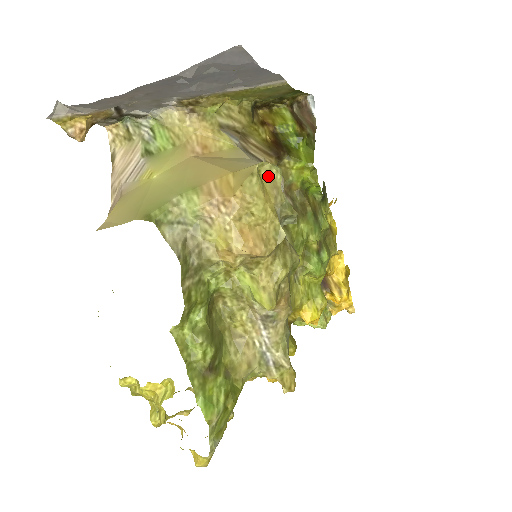
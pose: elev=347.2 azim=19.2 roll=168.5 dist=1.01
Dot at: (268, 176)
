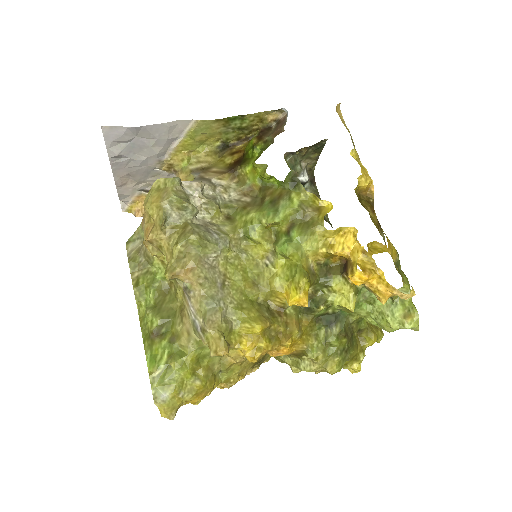
Dot at: (165, 187)
